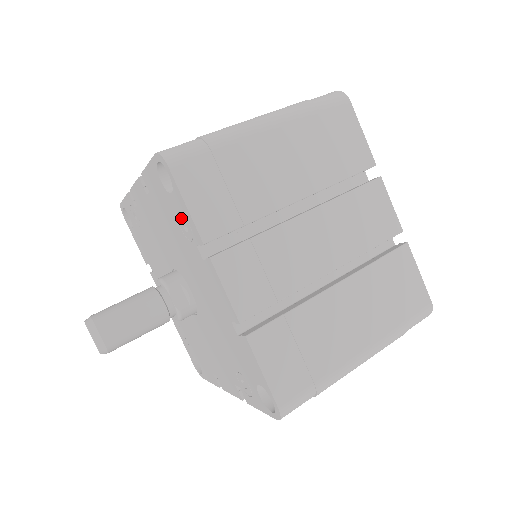
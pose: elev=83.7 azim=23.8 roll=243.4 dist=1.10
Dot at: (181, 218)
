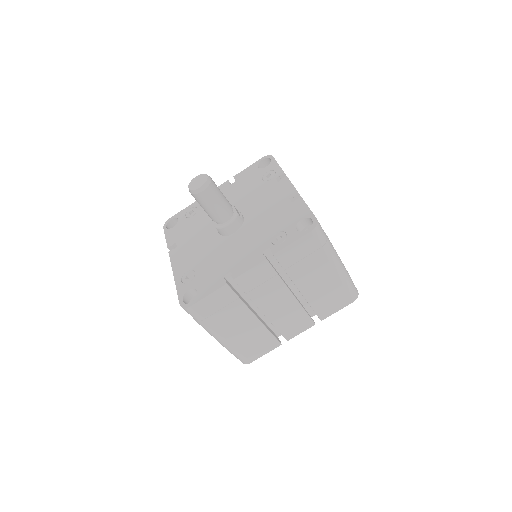
Dot at: (268, 173)
